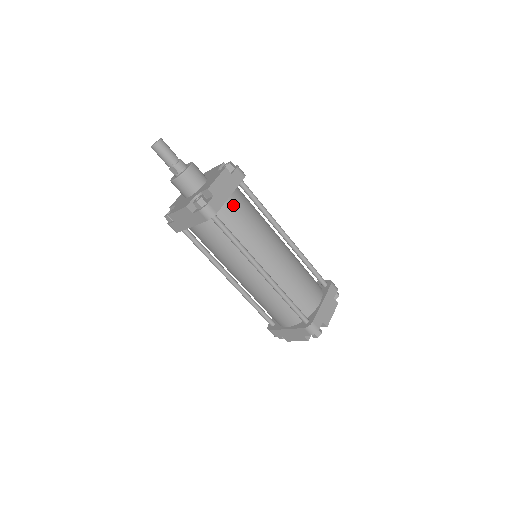
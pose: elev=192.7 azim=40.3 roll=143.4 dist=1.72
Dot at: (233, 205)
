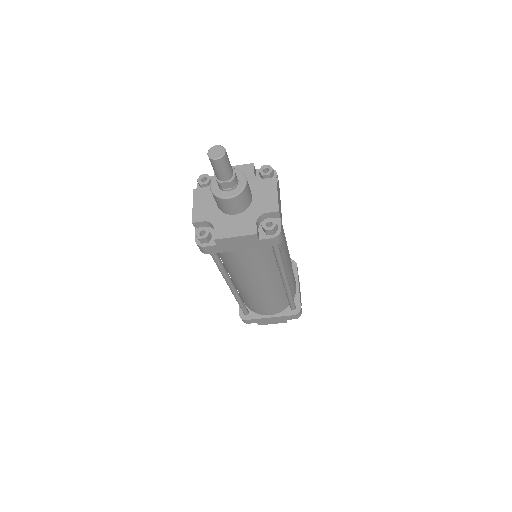
Dot at: occluded
